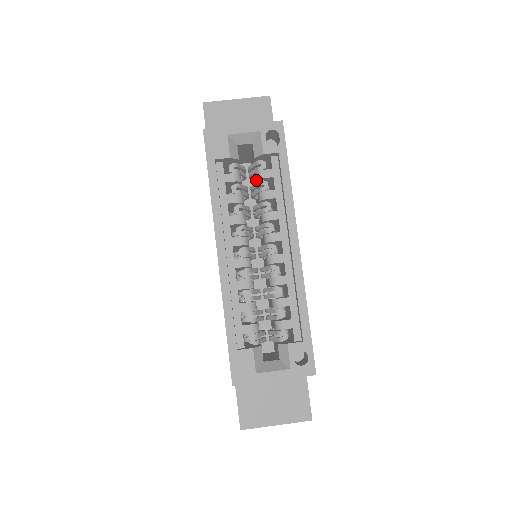
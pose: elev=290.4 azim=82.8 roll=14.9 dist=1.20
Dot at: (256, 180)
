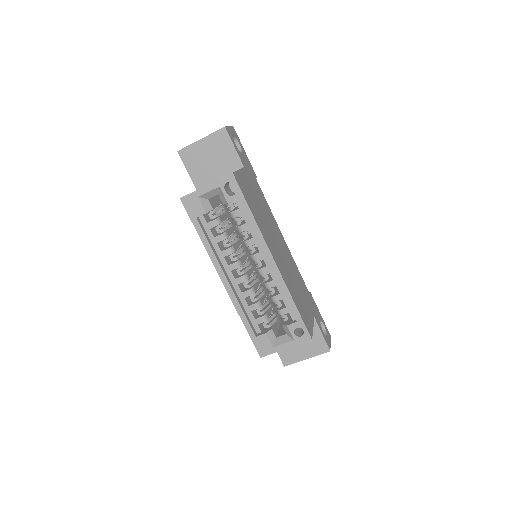
Dot at: occluded
